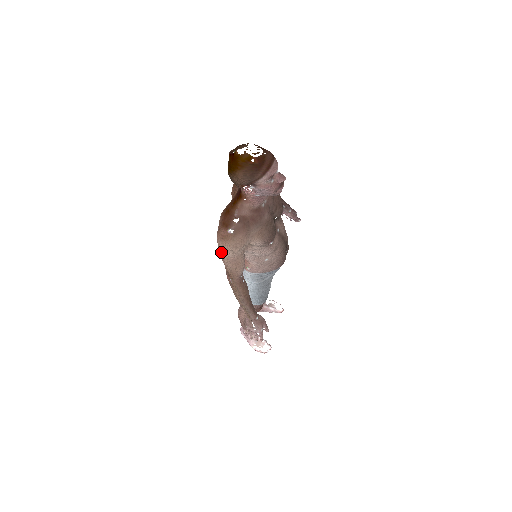
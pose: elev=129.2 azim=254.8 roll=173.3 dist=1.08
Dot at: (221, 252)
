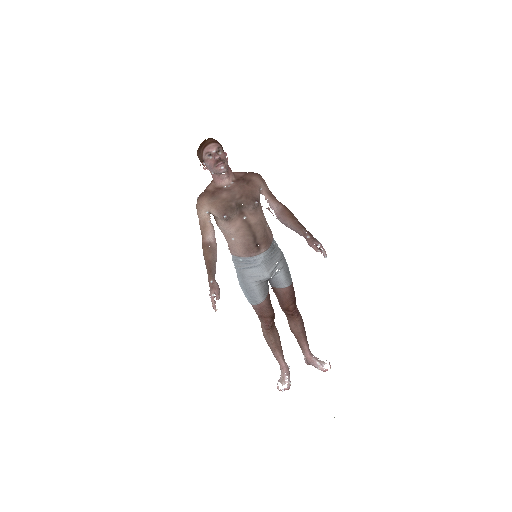
Dot at: occluded
